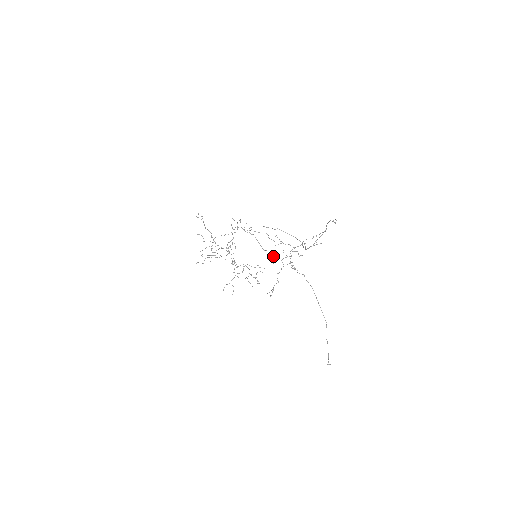
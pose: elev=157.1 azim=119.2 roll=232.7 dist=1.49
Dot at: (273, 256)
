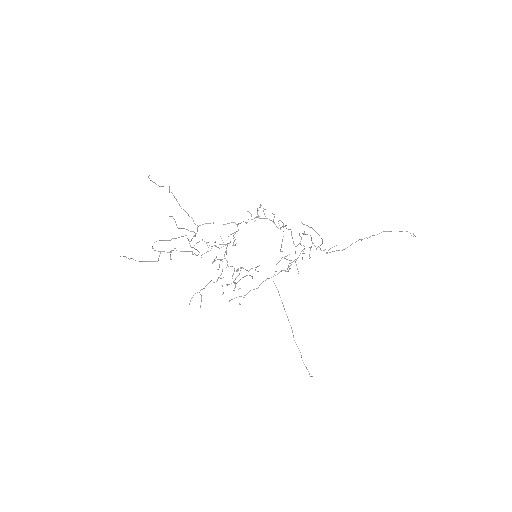
Dot at: occluded
